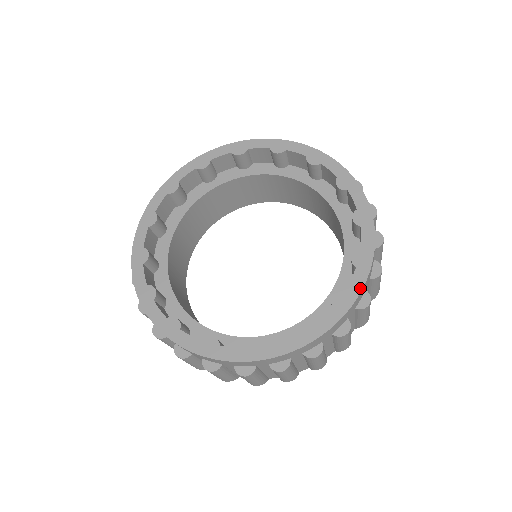
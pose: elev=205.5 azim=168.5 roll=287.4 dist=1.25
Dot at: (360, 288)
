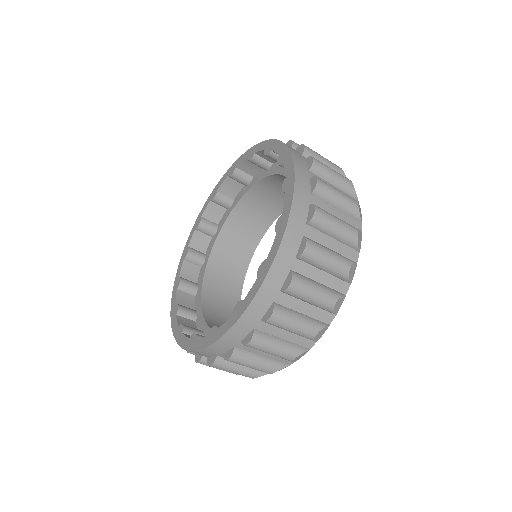
Dot at: (250, 300)
